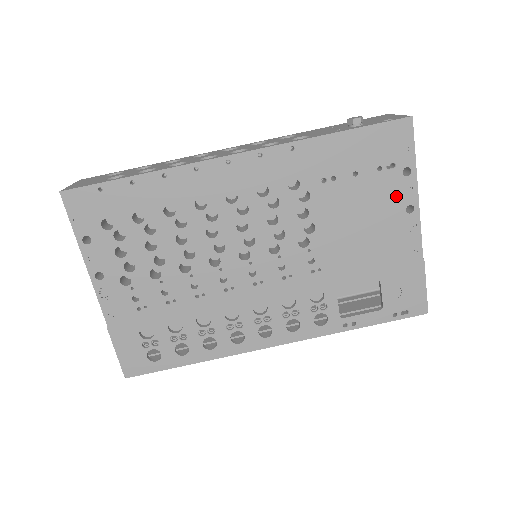
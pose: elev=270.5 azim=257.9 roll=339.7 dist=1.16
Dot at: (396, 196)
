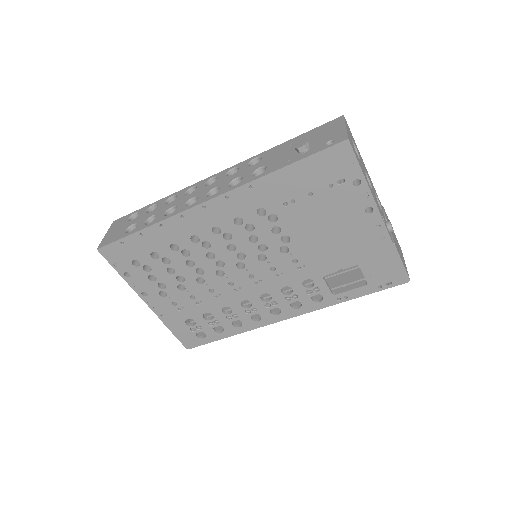
Dot at: (353, 203)
